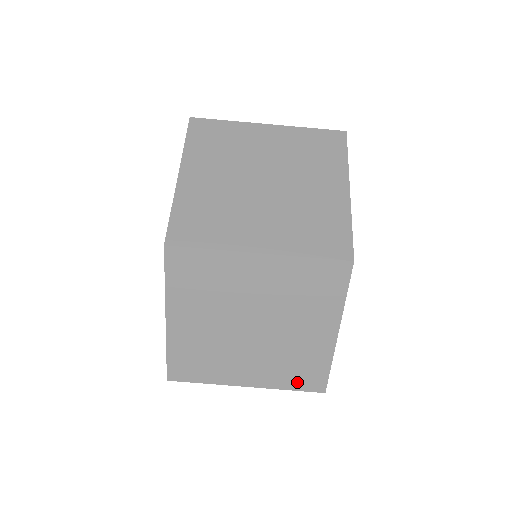
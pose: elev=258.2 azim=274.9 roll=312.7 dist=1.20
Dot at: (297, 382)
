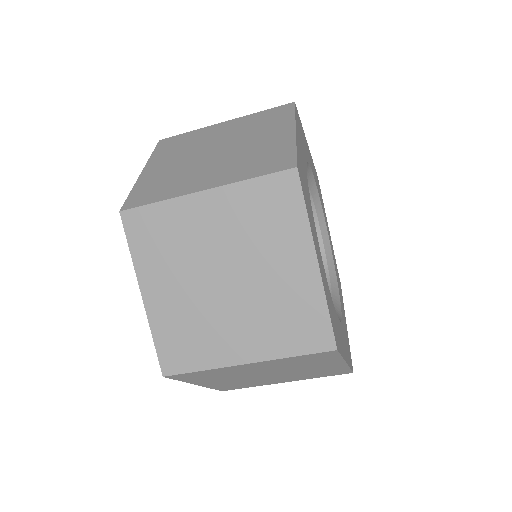
Dot at: (326, 375)
